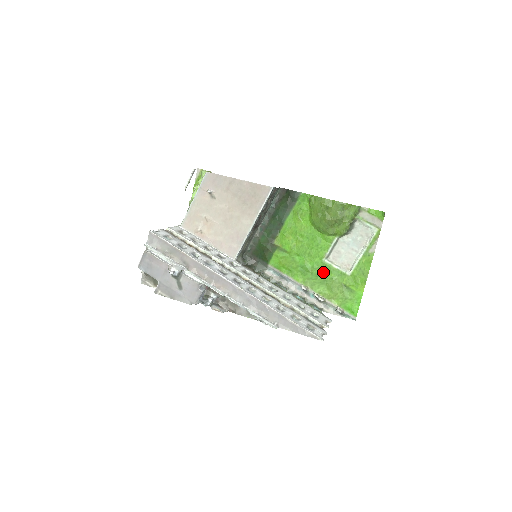
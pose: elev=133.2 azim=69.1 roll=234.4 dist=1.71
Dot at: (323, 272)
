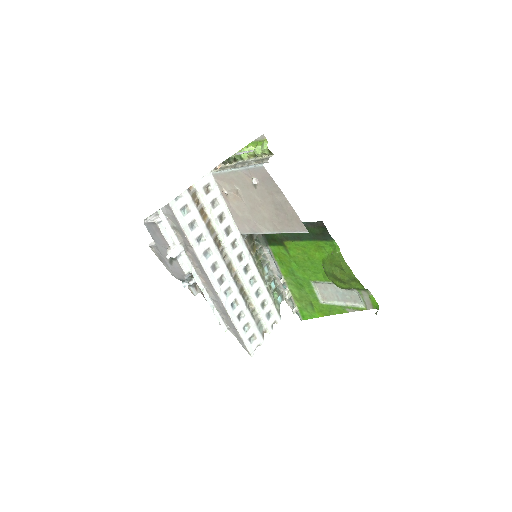
Dot at: (304, 286)
